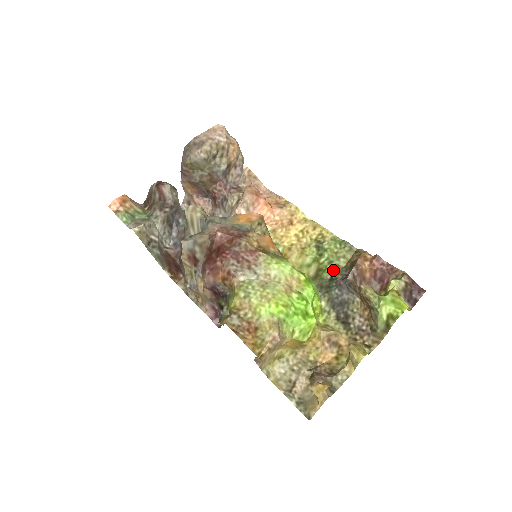
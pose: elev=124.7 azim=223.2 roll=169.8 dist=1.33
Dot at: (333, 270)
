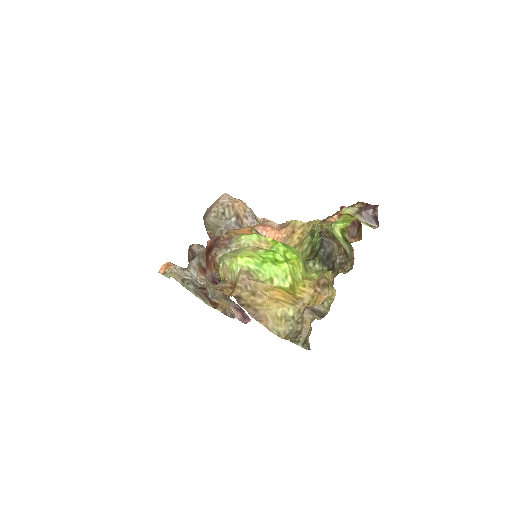
Dot at: (320, 240)
